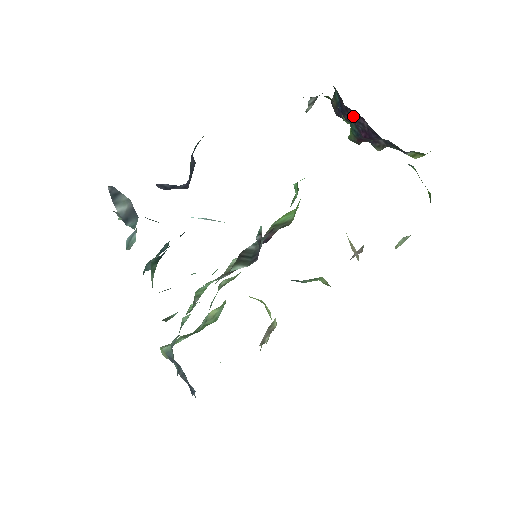
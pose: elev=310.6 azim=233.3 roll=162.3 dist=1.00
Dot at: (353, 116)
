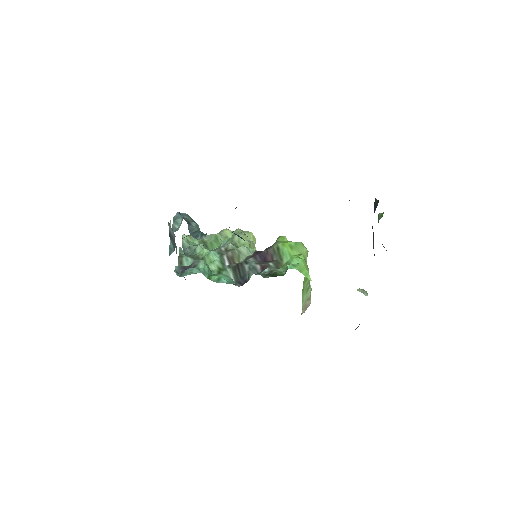
Dot at: occluded
